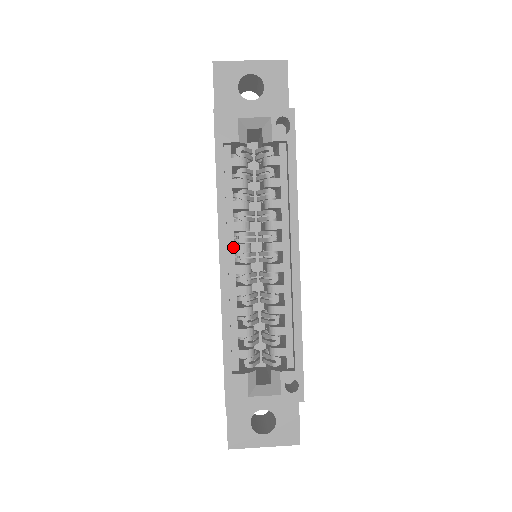
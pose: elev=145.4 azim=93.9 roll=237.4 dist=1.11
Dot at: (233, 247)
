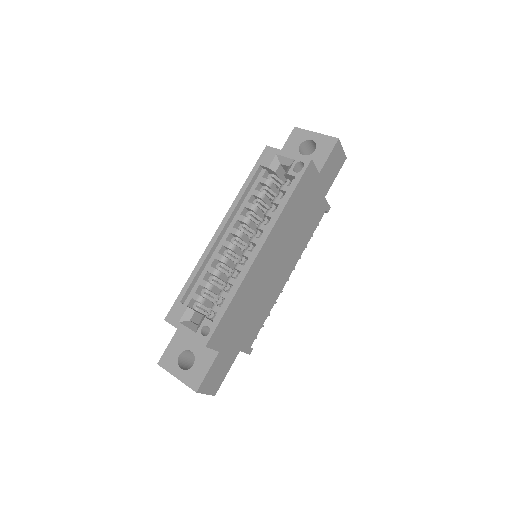
Dot at: (231, 229)
